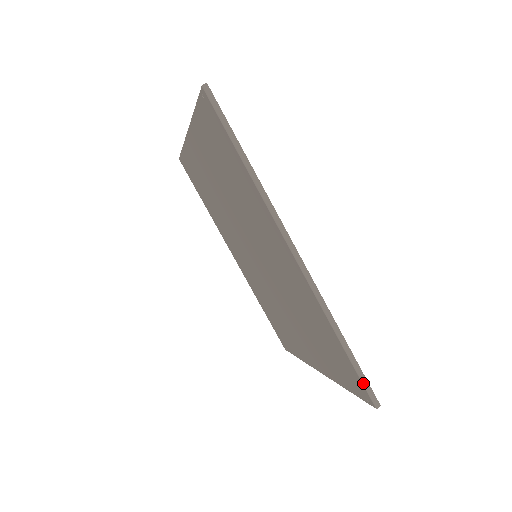
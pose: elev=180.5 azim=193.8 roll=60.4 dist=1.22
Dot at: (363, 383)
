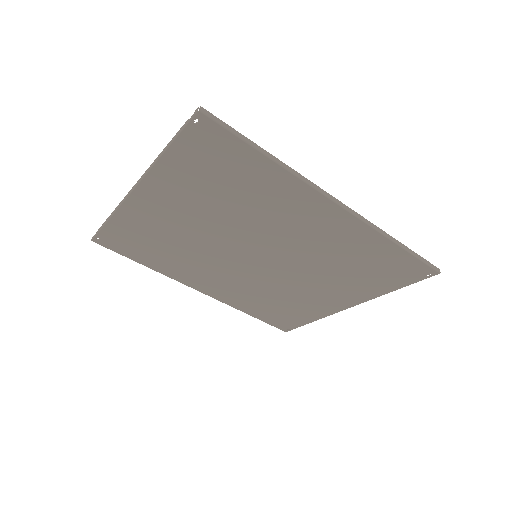
Dot at: (425, 262)
